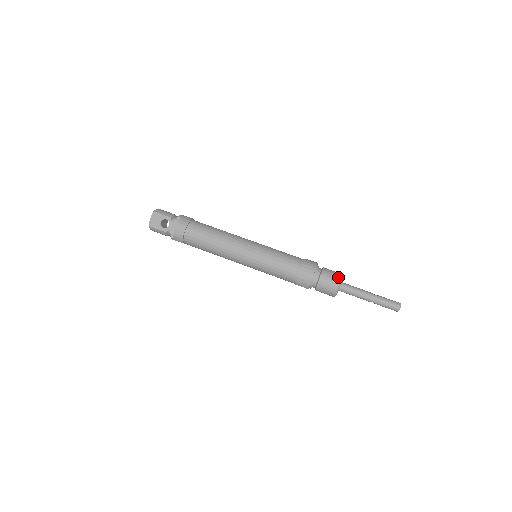
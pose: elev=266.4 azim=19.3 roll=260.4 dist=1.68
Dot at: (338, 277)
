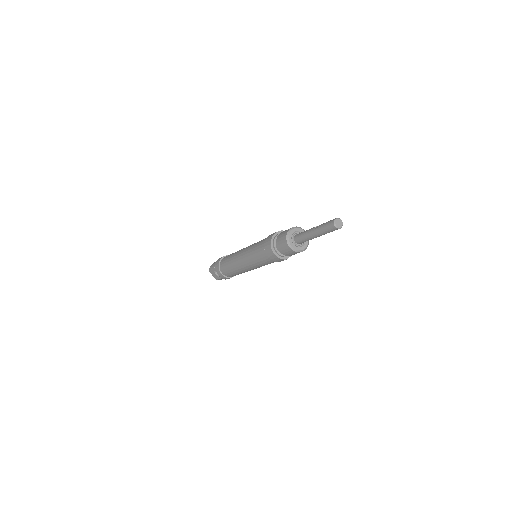
Dot at: (284, 238)
